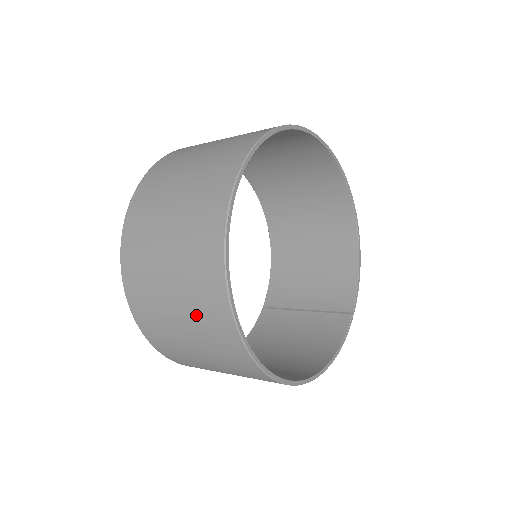
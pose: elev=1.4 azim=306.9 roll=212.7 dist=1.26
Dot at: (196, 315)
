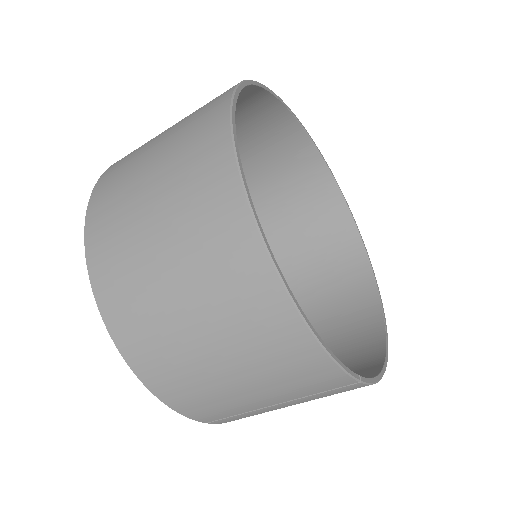
Dot at: (194, 112)
